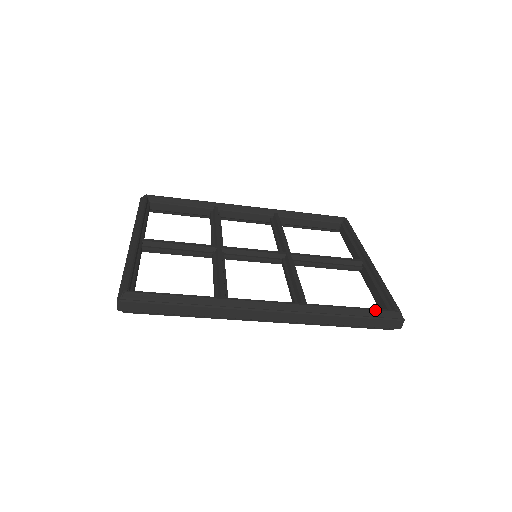
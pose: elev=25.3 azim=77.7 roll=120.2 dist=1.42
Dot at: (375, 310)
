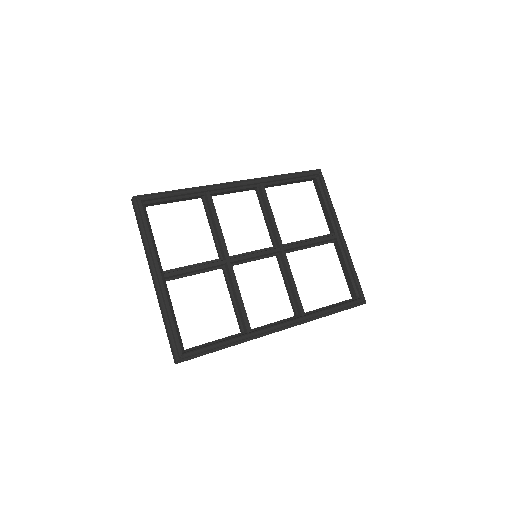
Dot at: (349, 305)
